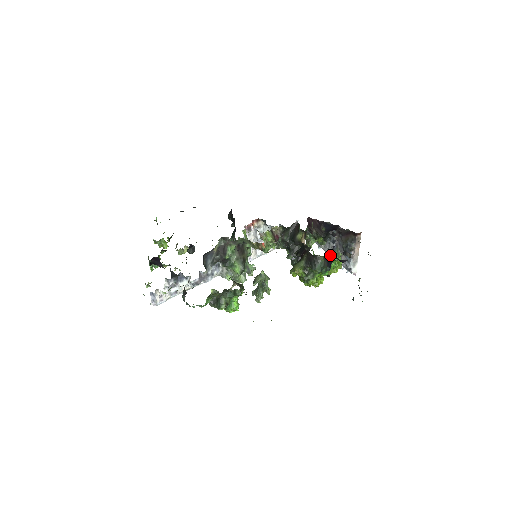
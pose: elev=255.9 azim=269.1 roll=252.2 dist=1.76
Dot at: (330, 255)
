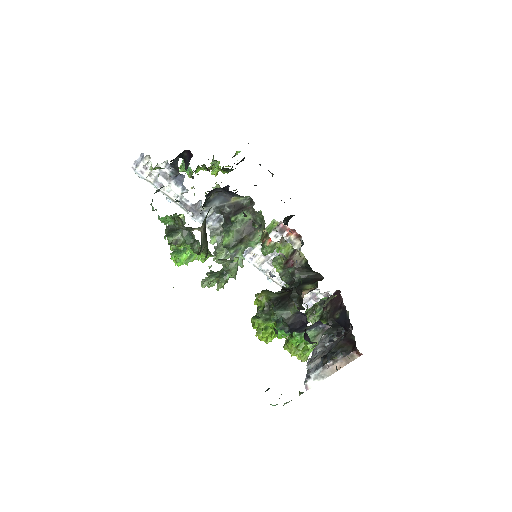
Dot at: (305, 319)
